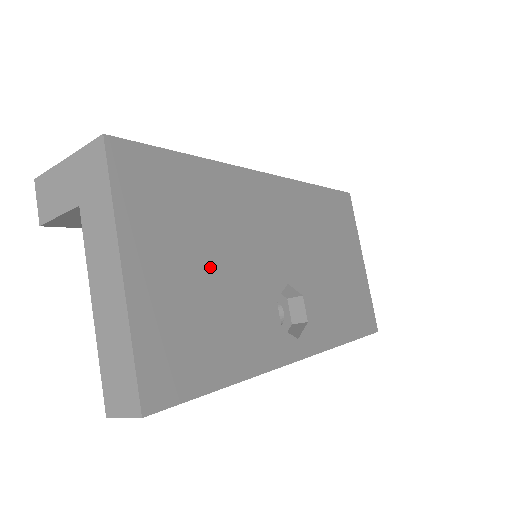
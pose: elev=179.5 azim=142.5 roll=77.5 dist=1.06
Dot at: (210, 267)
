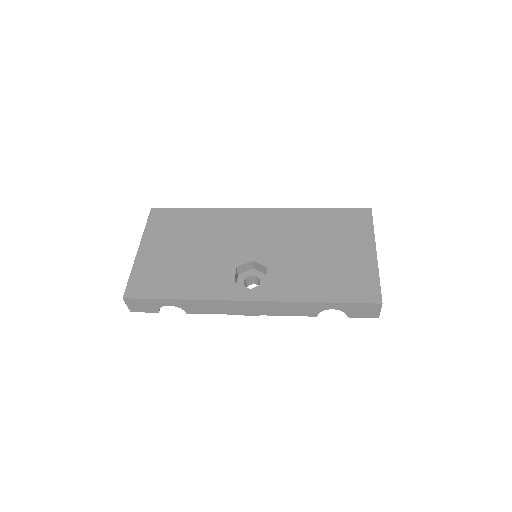
Dot at: (188, 250)
